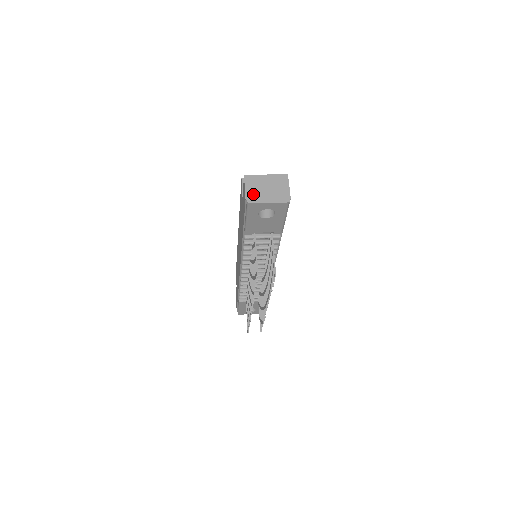
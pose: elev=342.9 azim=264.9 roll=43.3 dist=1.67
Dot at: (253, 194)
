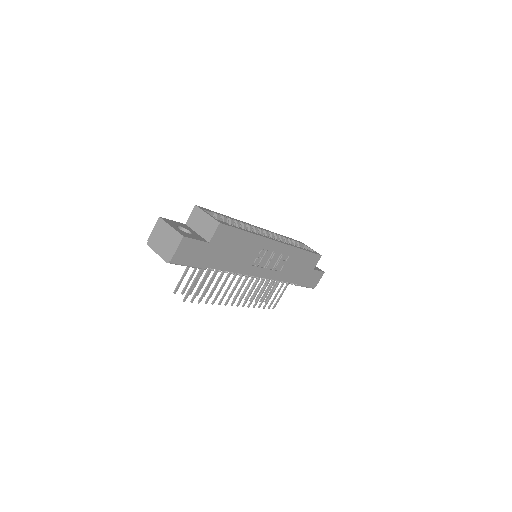
Dot at: (153, 239)
